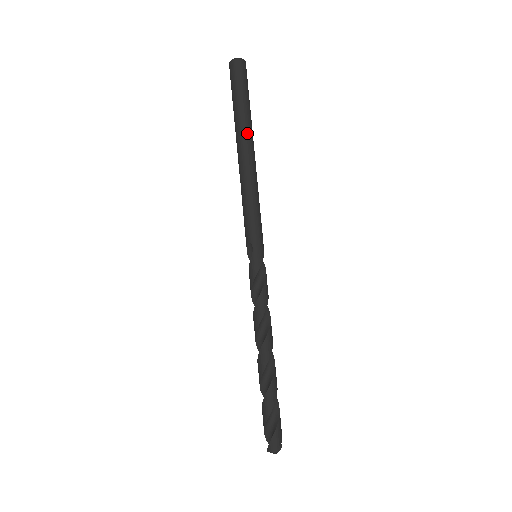
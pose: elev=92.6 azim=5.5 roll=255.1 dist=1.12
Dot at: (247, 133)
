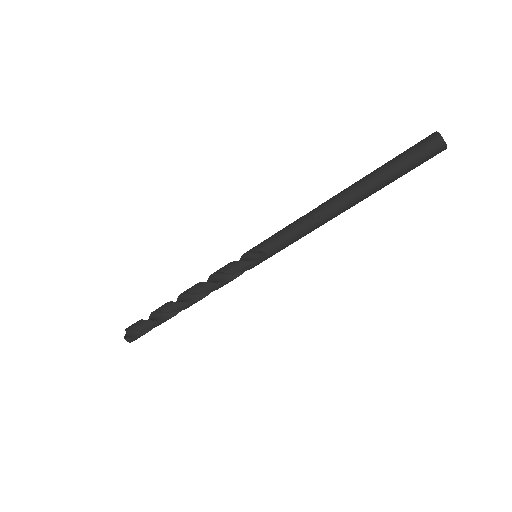
Dot at: (367, 197)
